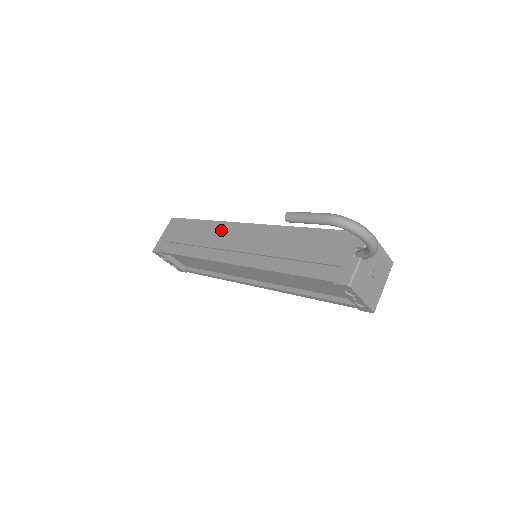
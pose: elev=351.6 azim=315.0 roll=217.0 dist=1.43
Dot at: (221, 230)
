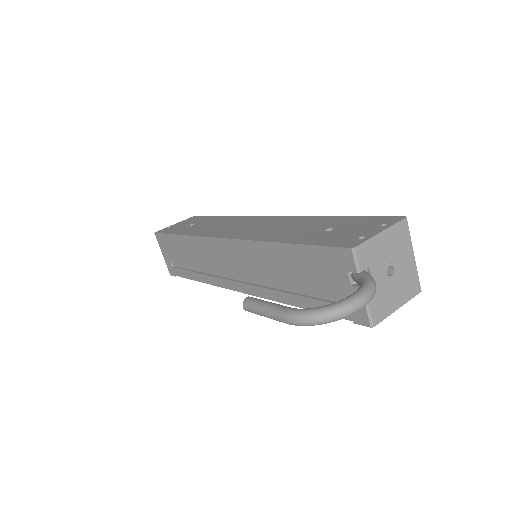
Dot at: (203, 249)
